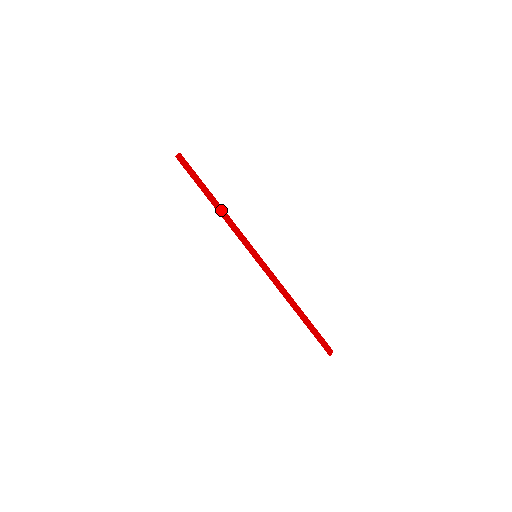
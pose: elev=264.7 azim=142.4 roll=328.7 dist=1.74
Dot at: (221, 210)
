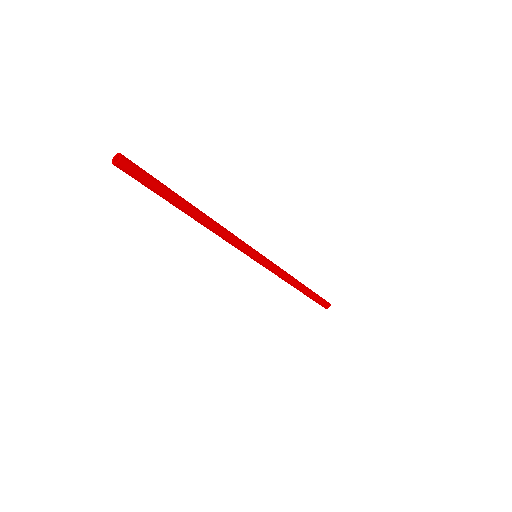
Dot at: (205, 225)
